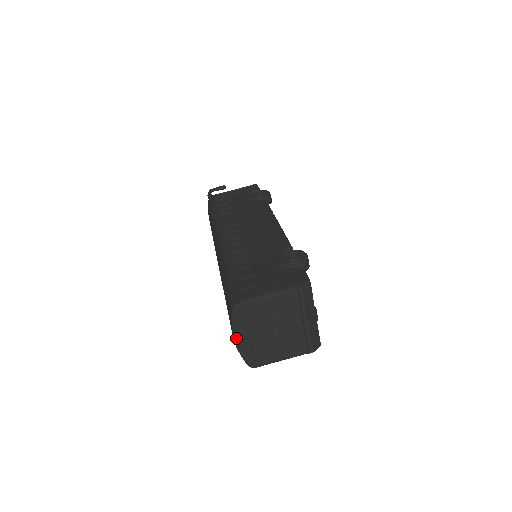
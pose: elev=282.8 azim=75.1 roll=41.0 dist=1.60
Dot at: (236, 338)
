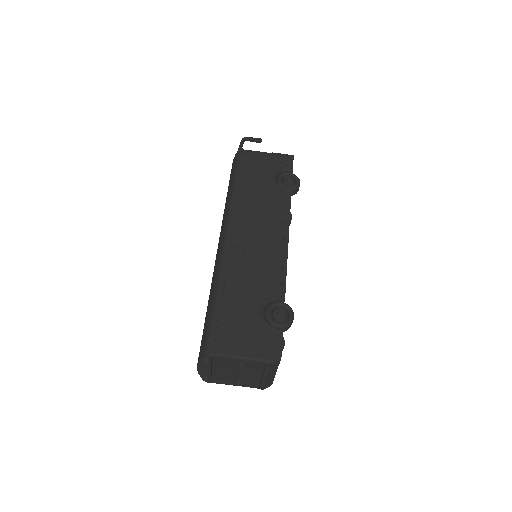
Dot at: (199, 368)
